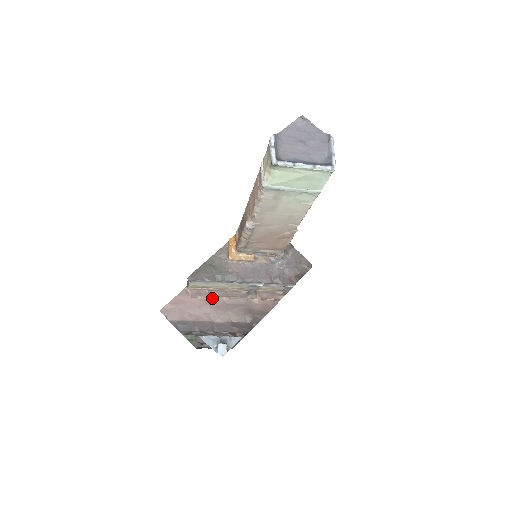
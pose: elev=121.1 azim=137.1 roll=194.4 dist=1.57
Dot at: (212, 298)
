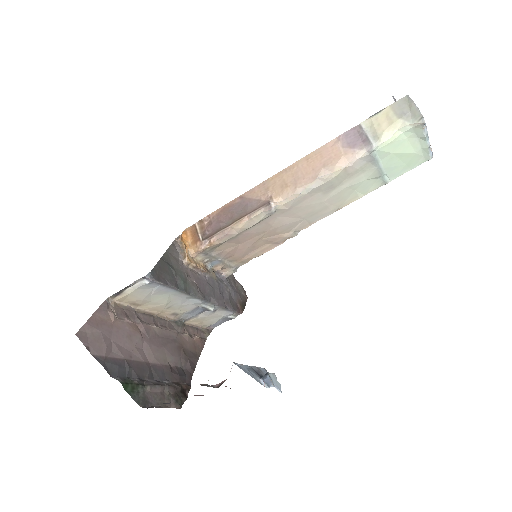
Dot at: (142, 324)
